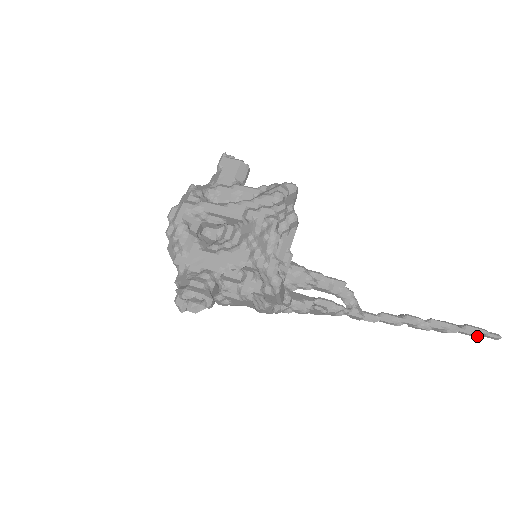
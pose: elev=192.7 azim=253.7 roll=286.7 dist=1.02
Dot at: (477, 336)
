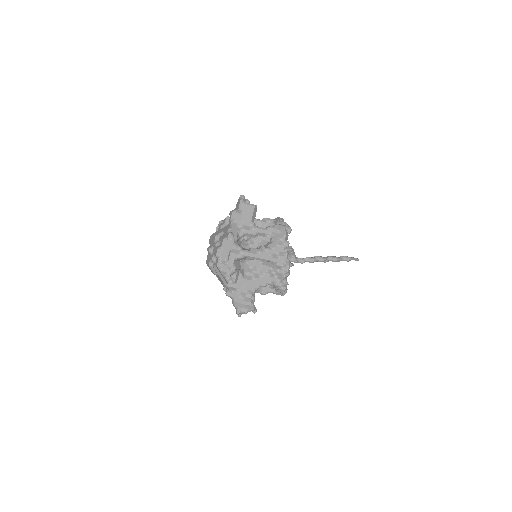
Dot at: occluded
